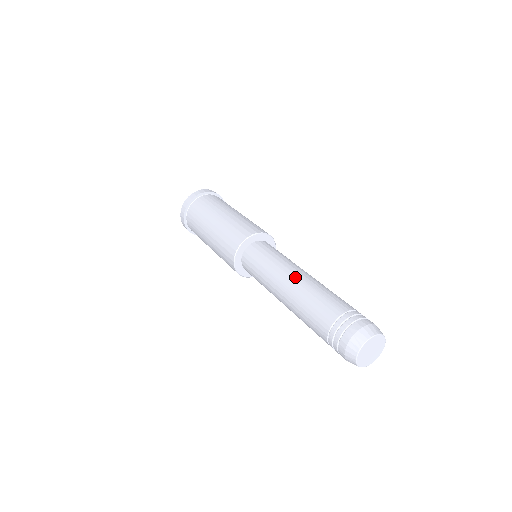
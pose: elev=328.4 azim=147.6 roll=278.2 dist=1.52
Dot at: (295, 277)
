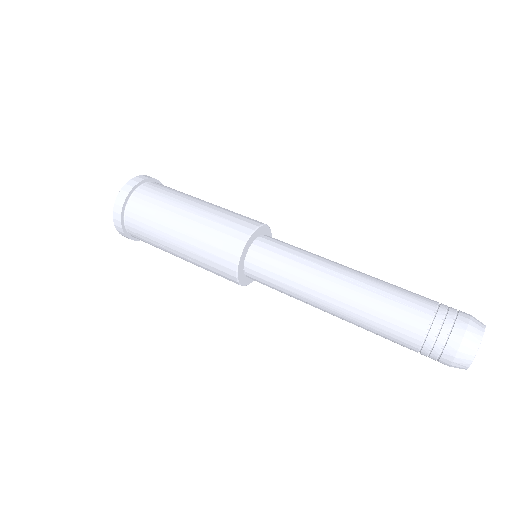
Dot at: (346, 273)
